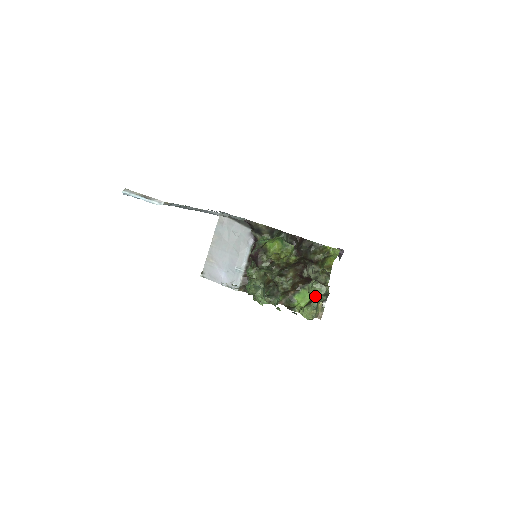
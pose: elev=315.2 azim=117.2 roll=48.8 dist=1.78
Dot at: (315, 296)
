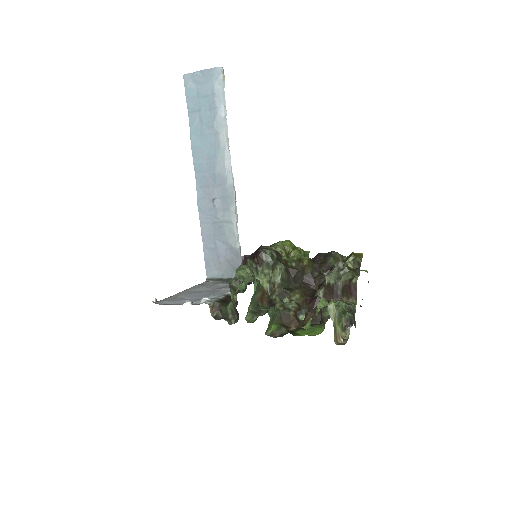
Dot at: occluded
